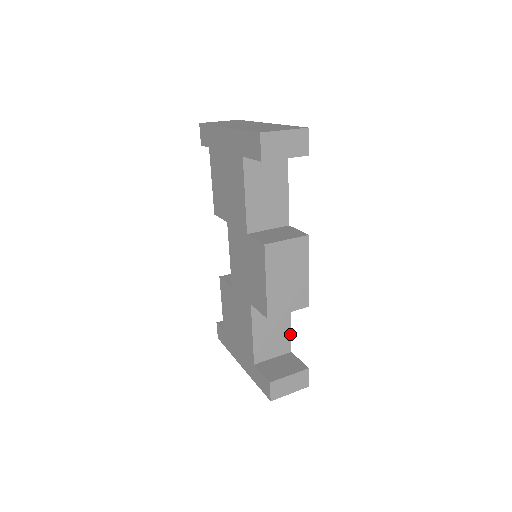
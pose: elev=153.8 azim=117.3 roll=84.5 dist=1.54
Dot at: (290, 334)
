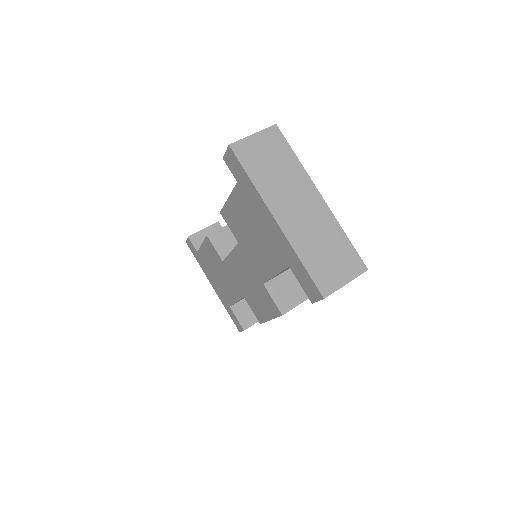
Dot at: occluded
